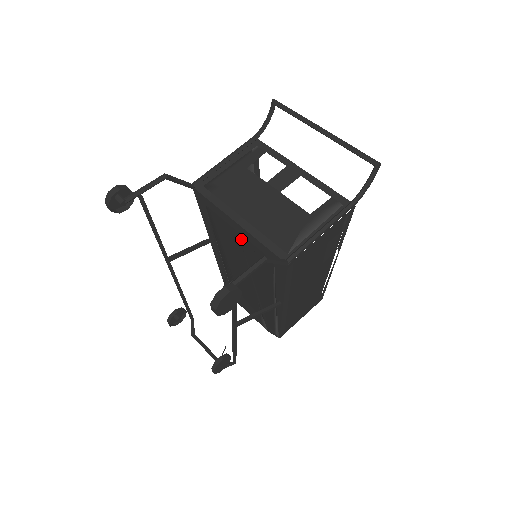
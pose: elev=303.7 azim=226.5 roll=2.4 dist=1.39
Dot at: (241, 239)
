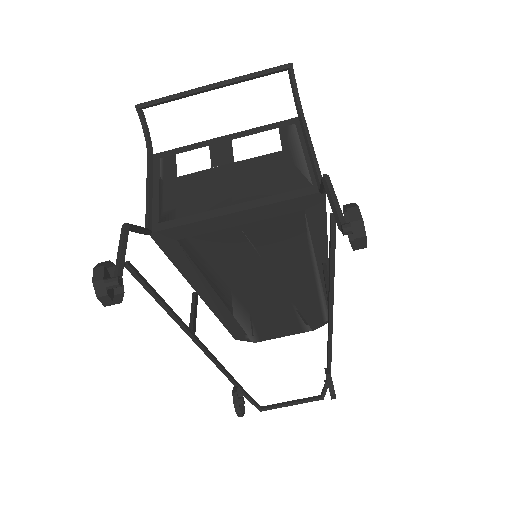
Dot at: (247, 232)
